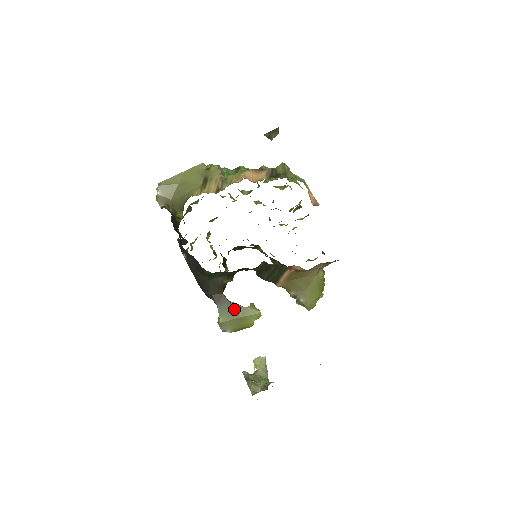
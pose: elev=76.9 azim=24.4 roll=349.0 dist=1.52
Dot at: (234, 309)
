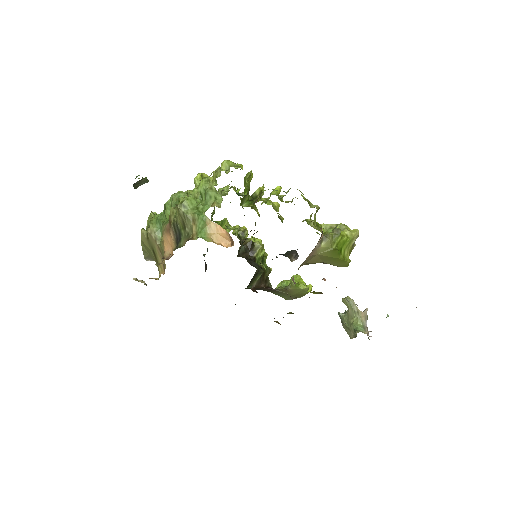
Dot at: (283, 292)
